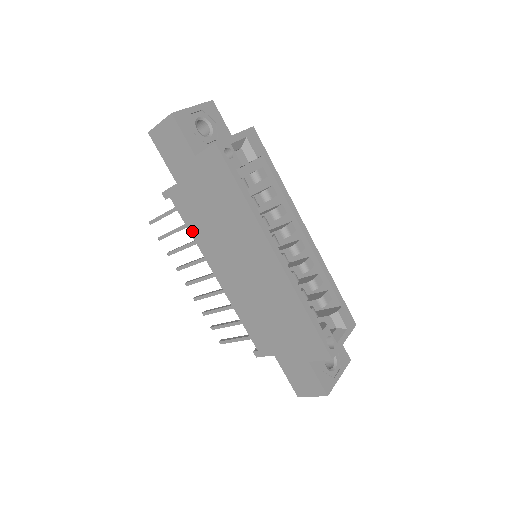
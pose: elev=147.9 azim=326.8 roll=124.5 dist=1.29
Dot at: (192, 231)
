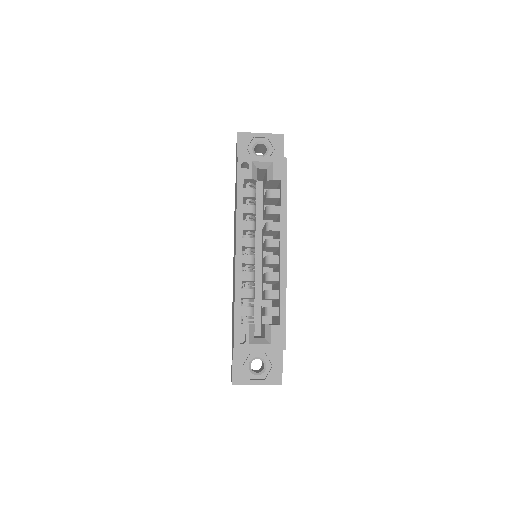
Dot at: (234, 220)
